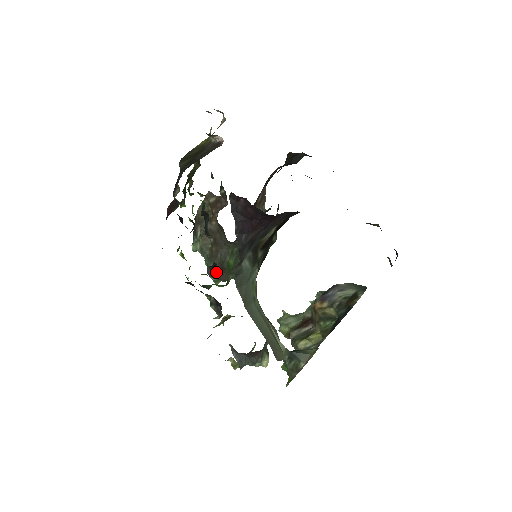
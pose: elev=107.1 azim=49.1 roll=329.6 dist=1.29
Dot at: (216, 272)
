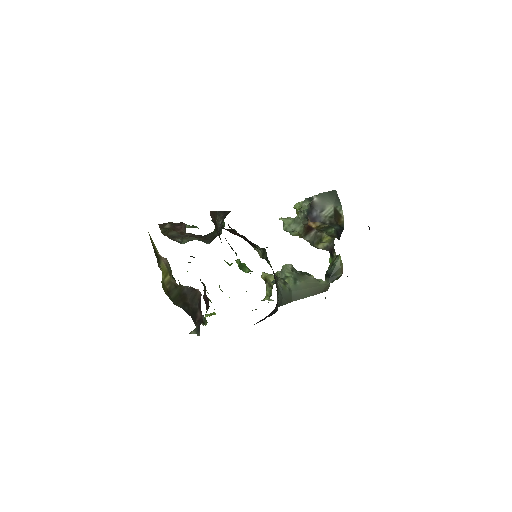
Dot at: occluded
